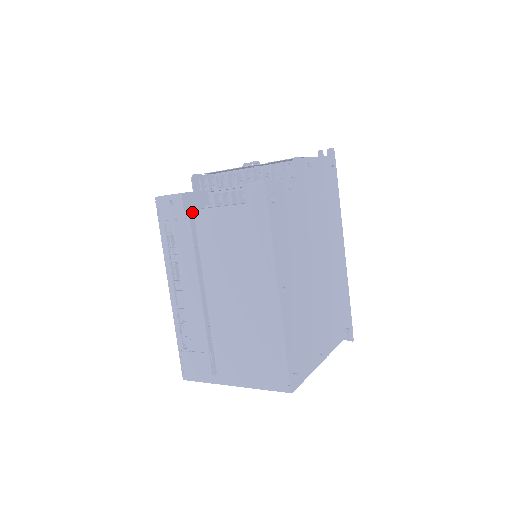
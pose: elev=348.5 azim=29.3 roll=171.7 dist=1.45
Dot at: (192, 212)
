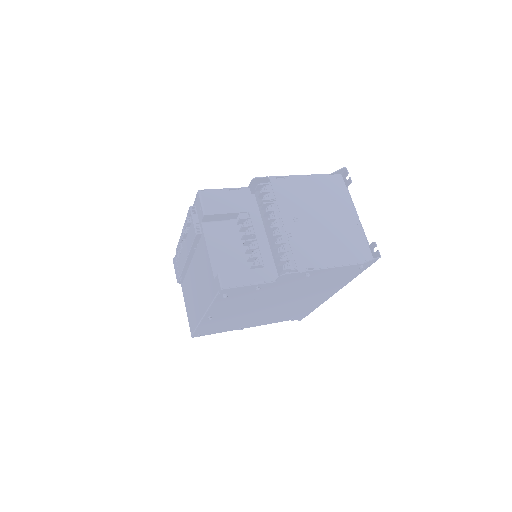
Dot at: (202, 231)
